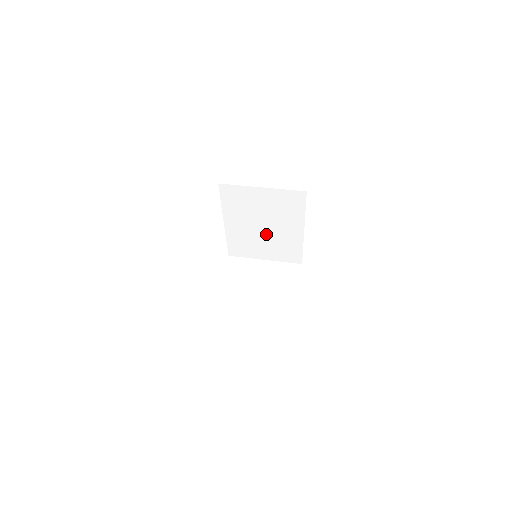
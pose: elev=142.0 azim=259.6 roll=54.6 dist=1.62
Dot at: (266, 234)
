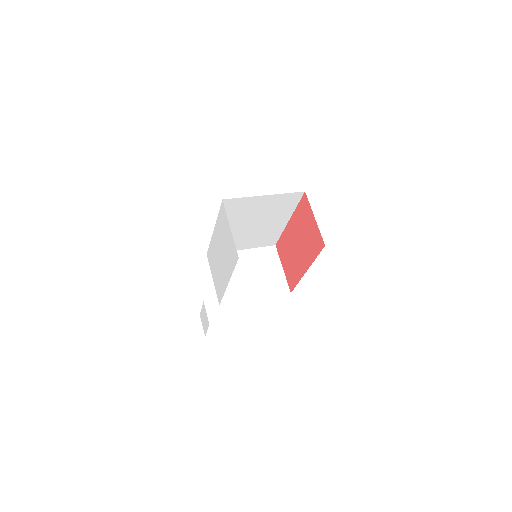
Dot at: (252, 230)
